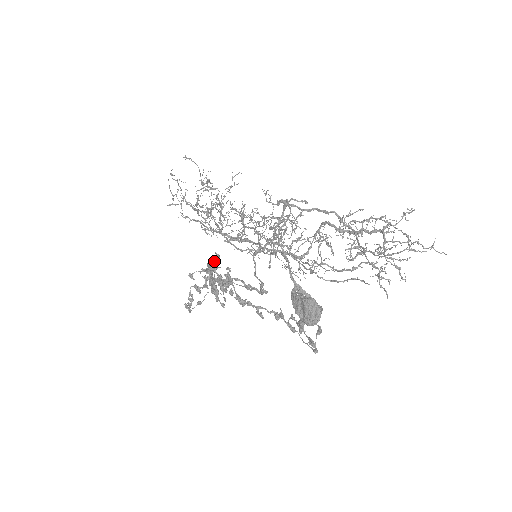
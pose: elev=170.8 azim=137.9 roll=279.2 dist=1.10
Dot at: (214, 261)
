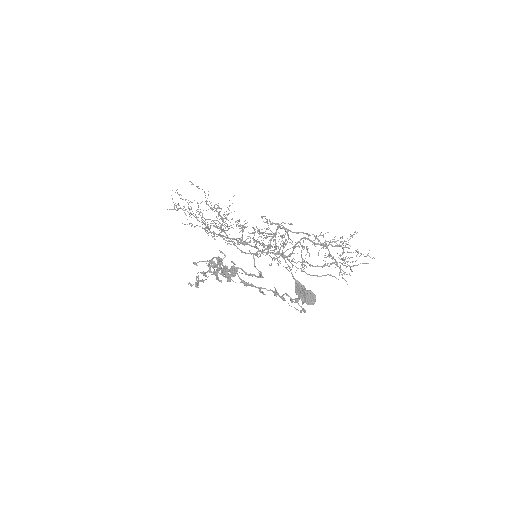
Dot at: (218, 256)
